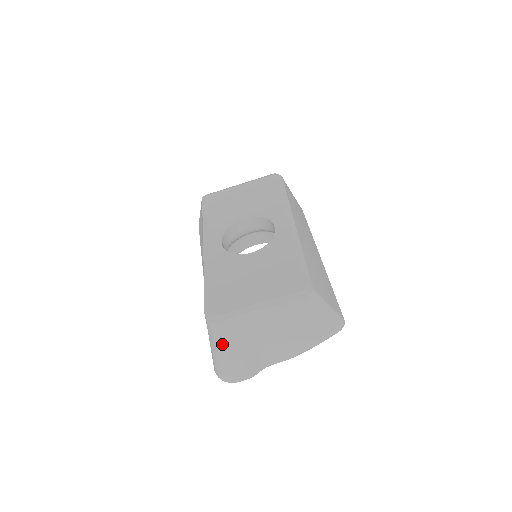
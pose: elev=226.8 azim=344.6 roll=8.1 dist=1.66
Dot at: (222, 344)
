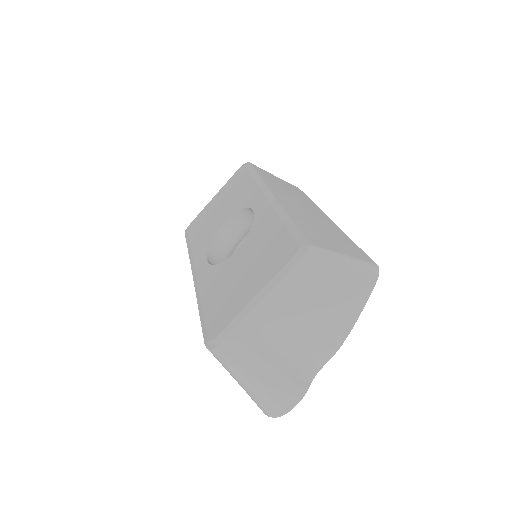
Dot at: (241, 371)
